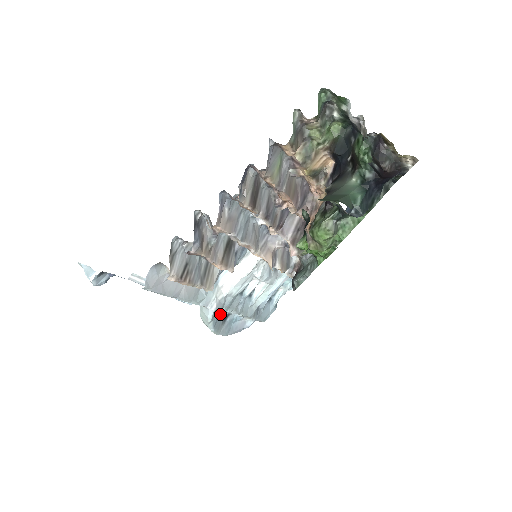
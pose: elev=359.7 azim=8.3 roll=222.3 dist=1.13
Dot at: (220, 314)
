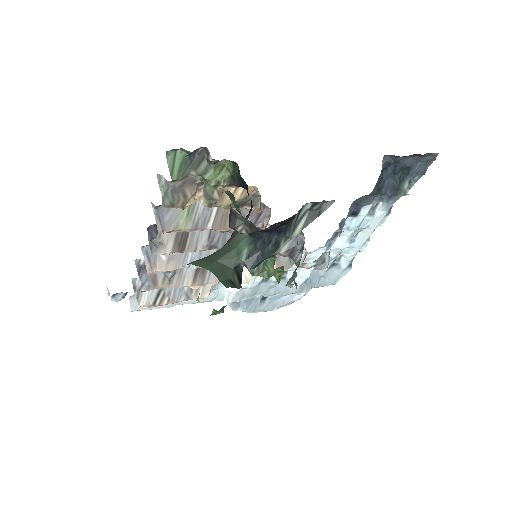
Dot at: (252, 298)
